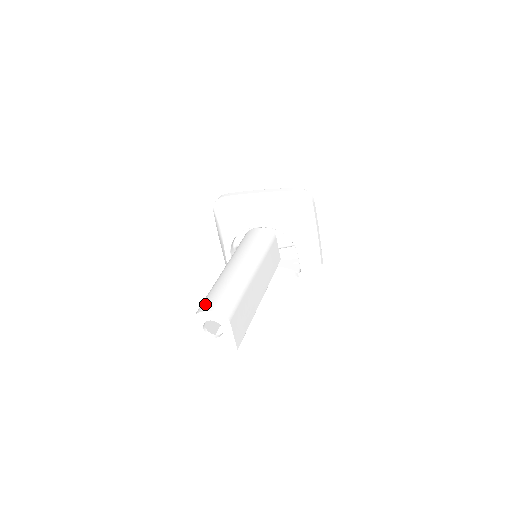
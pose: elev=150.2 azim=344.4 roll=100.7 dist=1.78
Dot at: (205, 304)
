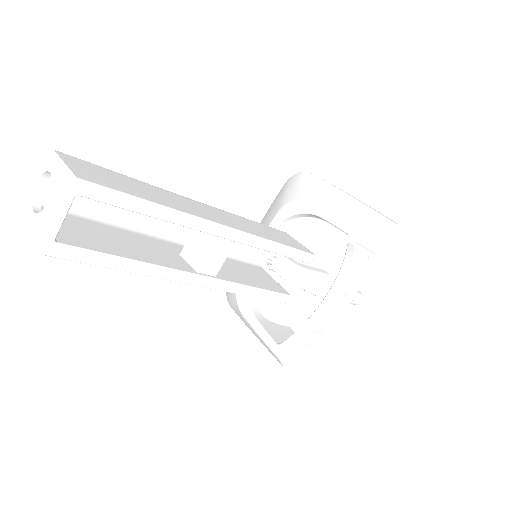
Dot at: occluded
